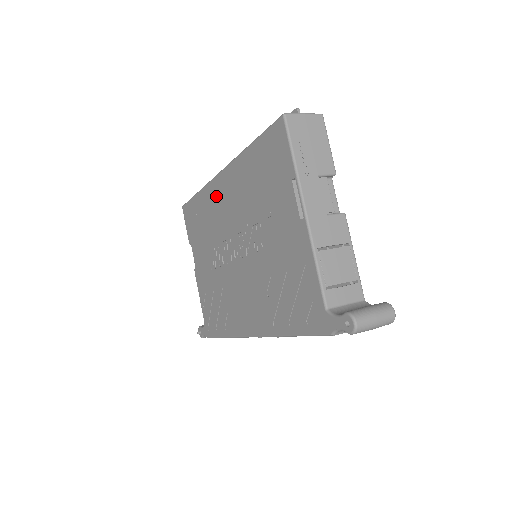
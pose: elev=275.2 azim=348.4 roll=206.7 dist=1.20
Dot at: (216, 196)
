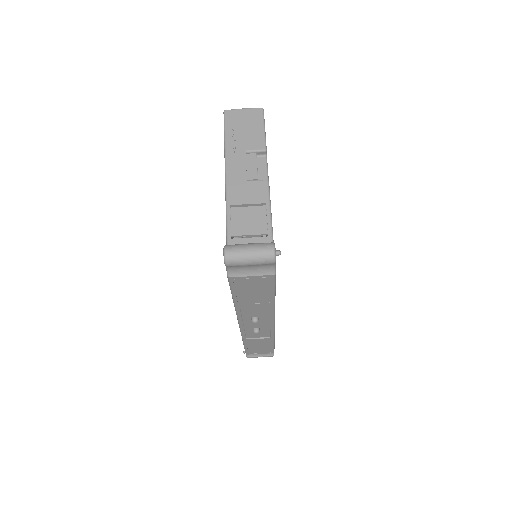
Dot at: occluded
